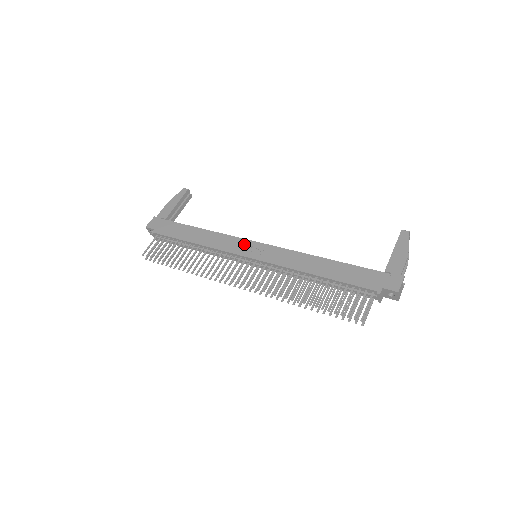
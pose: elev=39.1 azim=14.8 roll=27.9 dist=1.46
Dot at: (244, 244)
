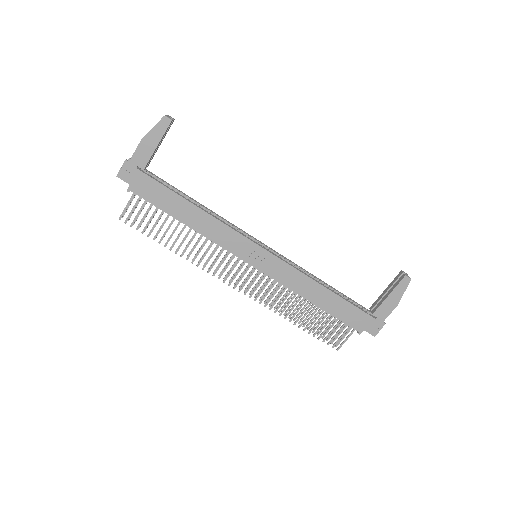
Dot at: (246, 245)
